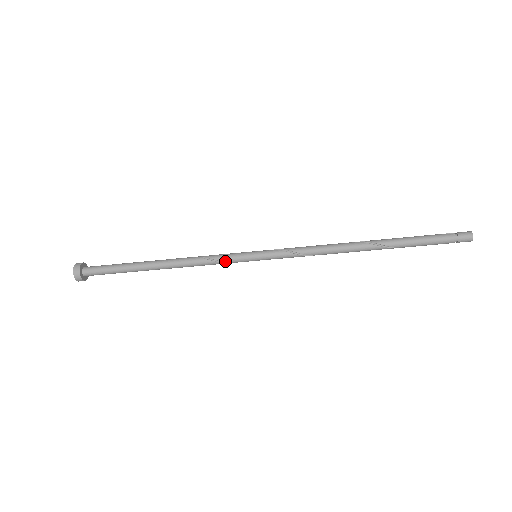
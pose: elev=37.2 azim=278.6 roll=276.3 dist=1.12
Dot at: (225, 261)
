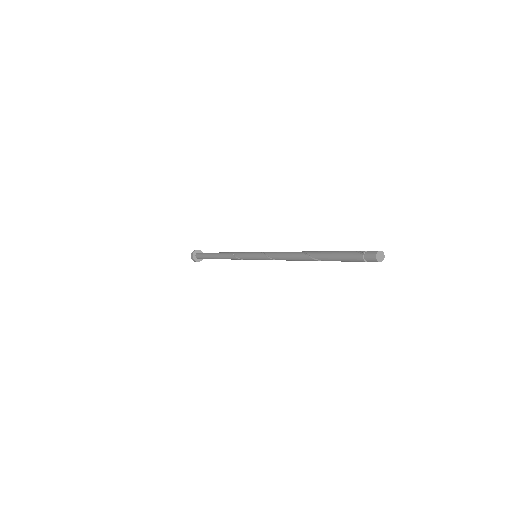
Dot at: (242, 259)
